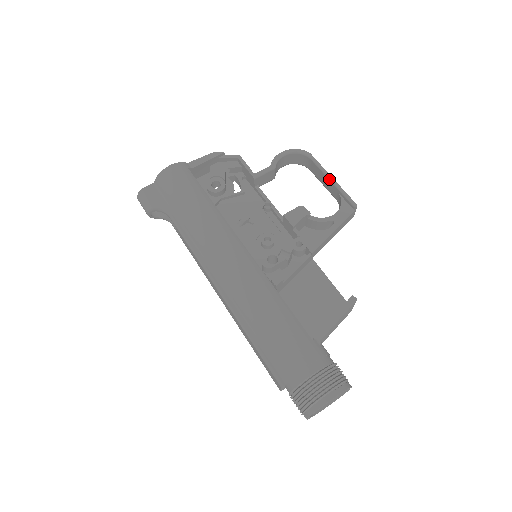
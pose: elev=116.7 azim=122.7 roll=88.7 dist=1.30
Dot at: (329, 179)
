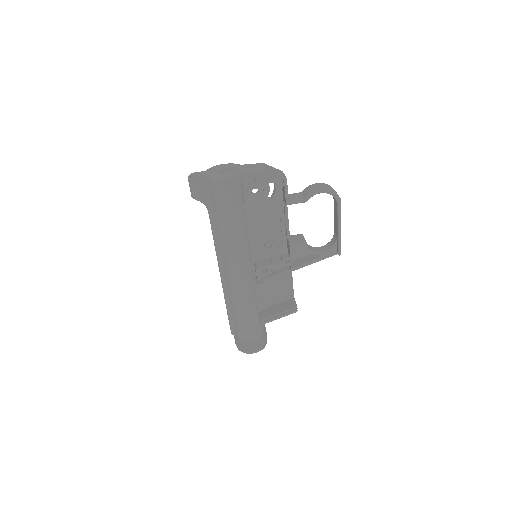
Dot at: (338, 227)
